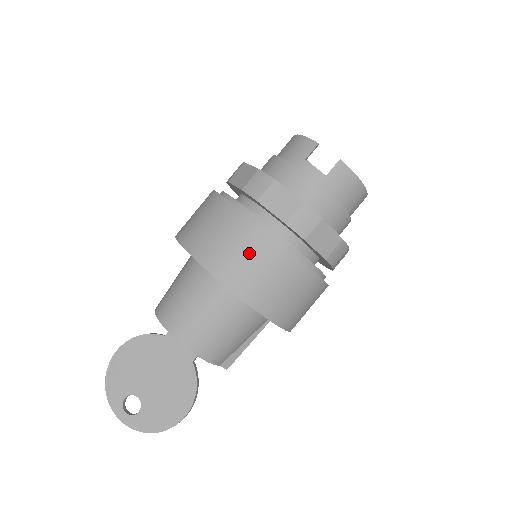
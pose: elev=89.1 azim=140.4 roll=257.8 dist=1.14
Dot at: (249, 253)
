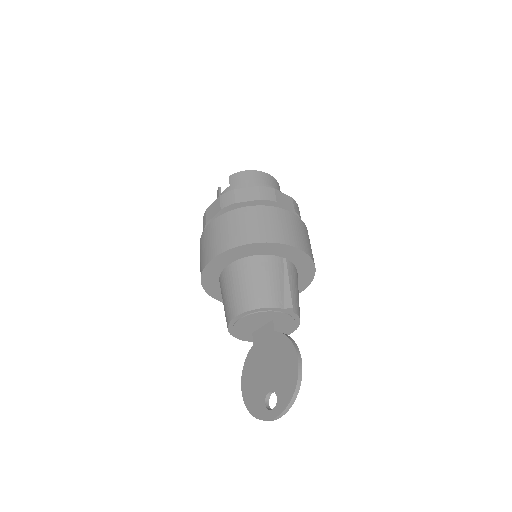
Dot at: (215, 234)
